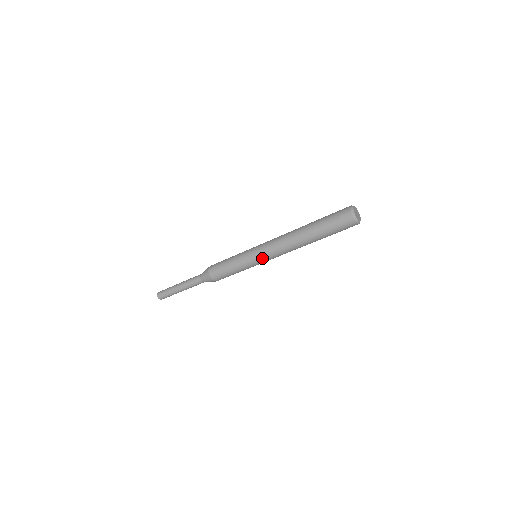
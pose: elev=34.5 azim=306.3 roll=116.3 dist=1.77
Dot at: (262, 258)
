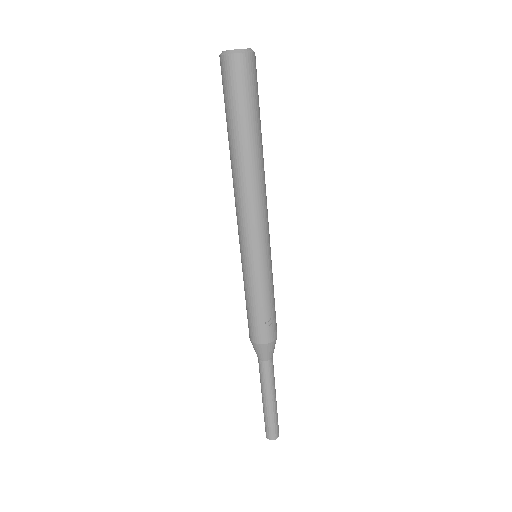
Dot at: (242, 245)
